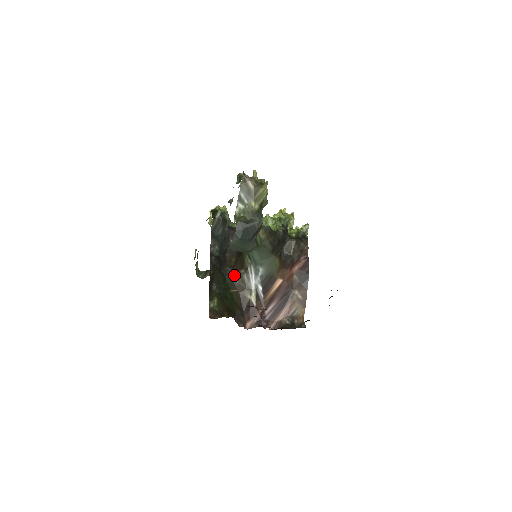
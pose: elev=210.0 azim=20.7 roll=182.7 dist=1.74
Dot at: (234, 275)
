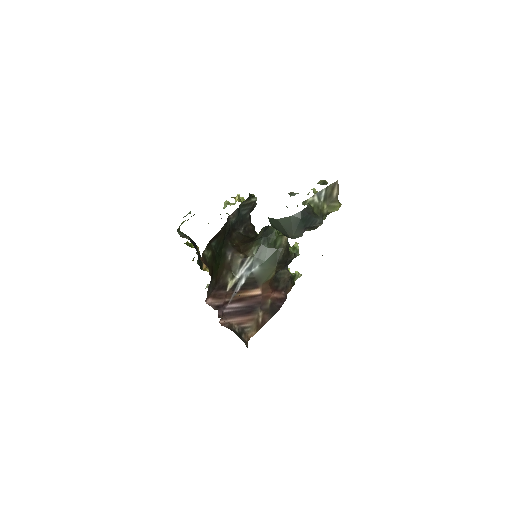
Dot at: (231, 252)
